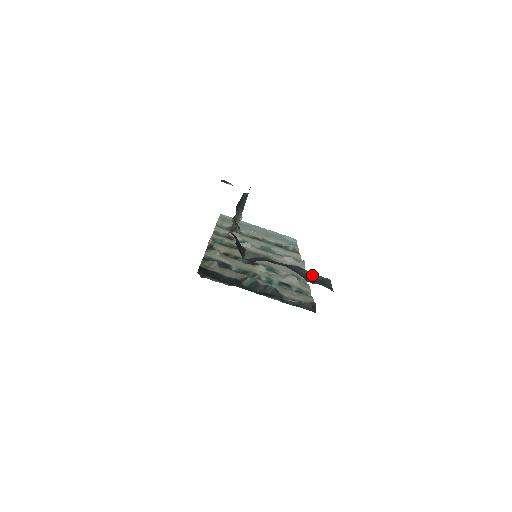
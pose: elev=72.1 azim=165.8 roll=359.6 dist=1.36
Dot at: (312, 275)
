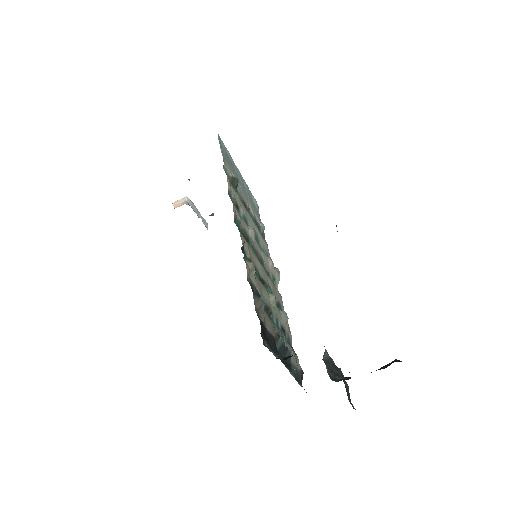
Dot at: (346, 384)
